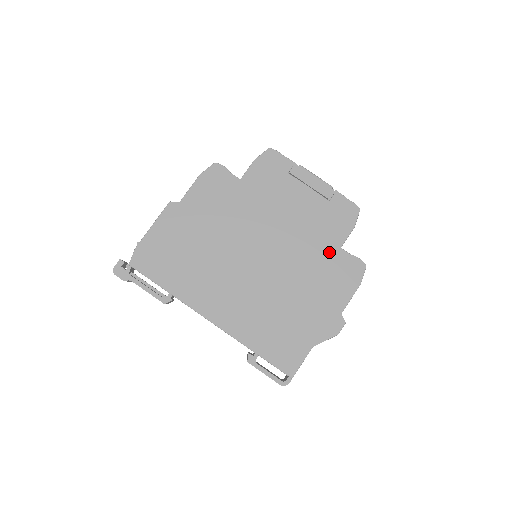
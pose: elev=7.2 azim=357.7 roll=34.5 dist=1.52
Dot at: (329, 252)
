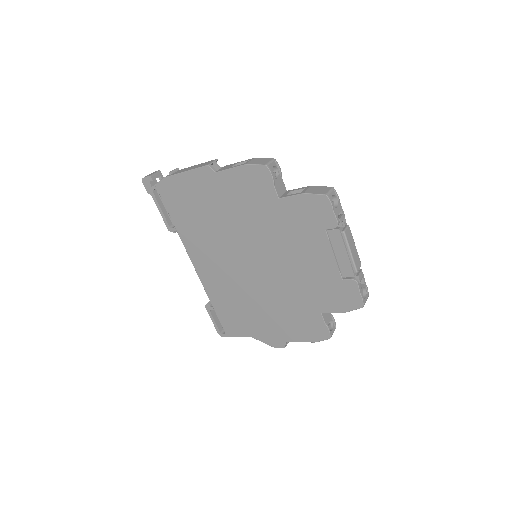
Dot at: (309, 307)
